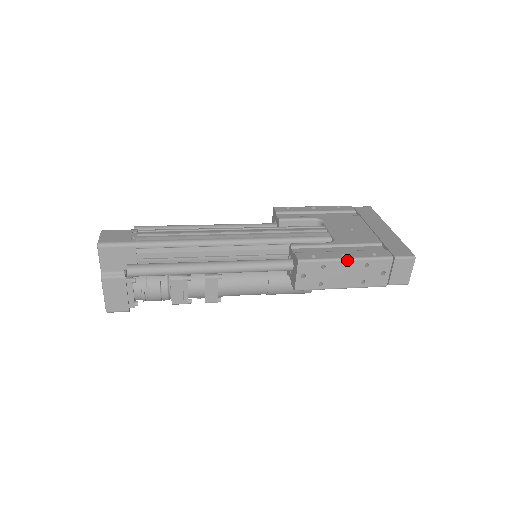
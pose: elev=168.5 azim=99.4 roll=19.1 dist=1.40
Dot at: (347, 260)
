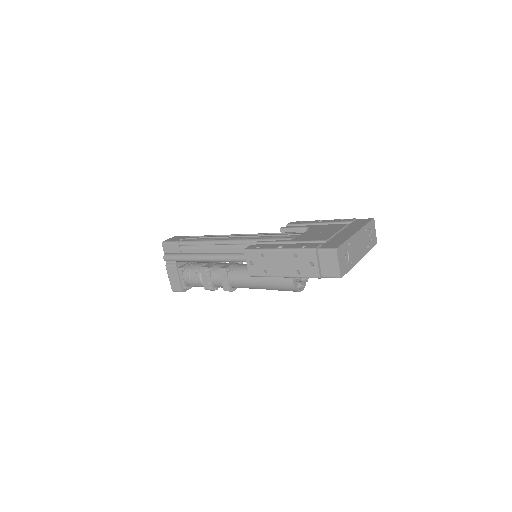
Dot at: (278, 250)
